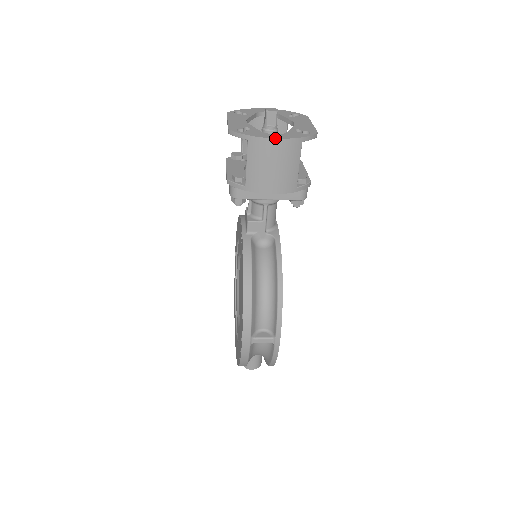
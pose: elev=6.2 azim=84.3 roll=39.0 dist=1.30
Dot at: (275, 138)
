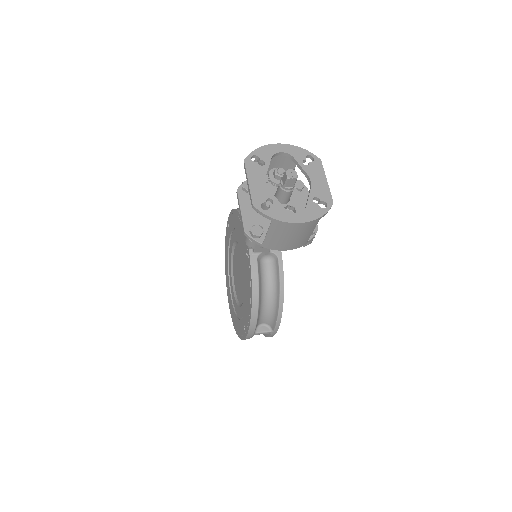
Dot at: (298, 223)
